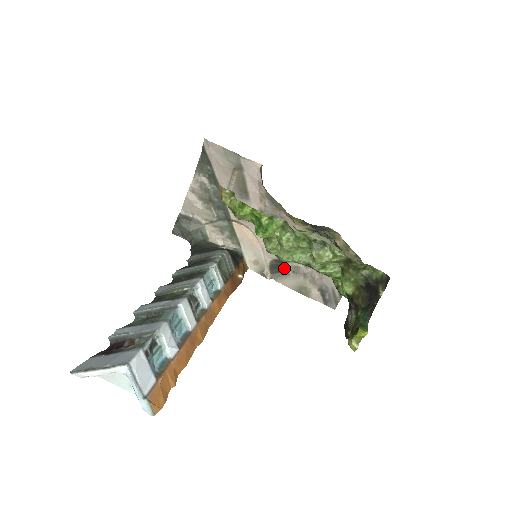
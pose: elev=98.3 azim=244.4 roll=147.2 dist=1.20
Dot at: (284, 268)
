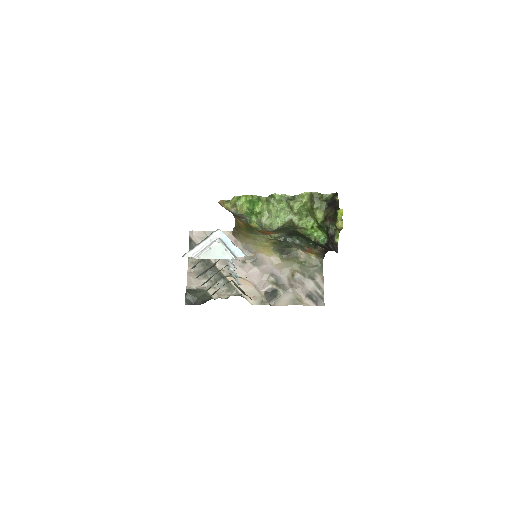
Dot at: (276, 292)
